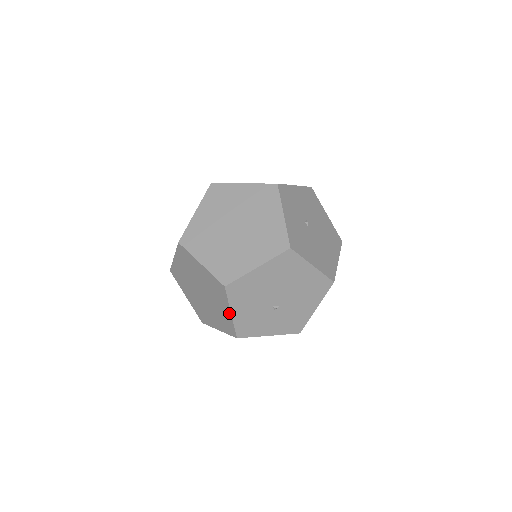
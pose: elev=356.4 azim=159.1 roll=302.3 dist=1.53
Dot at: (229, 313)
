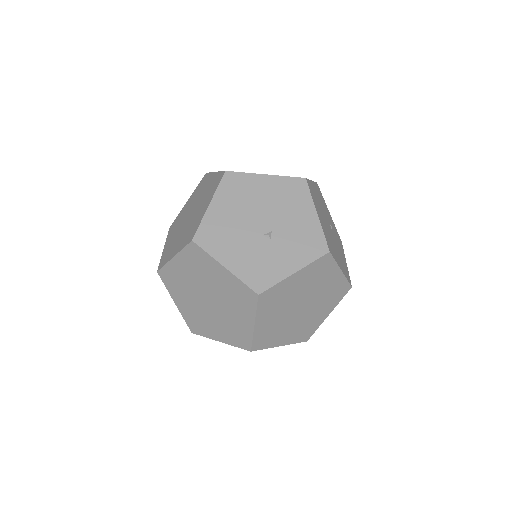
Dot at: (224, 271)
